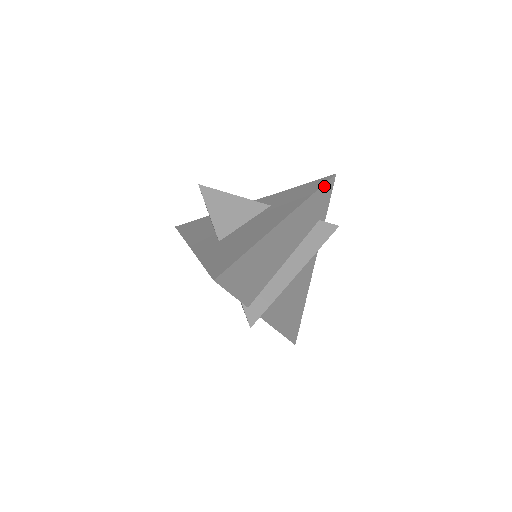
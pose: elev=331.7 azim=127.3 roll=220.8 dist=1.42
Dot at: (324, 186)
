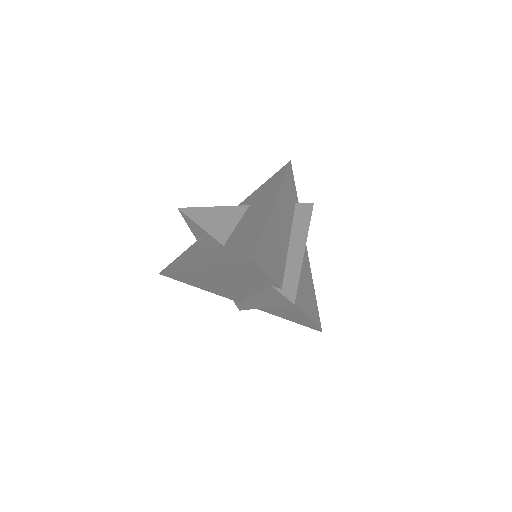
Dot at: (287, 171)
